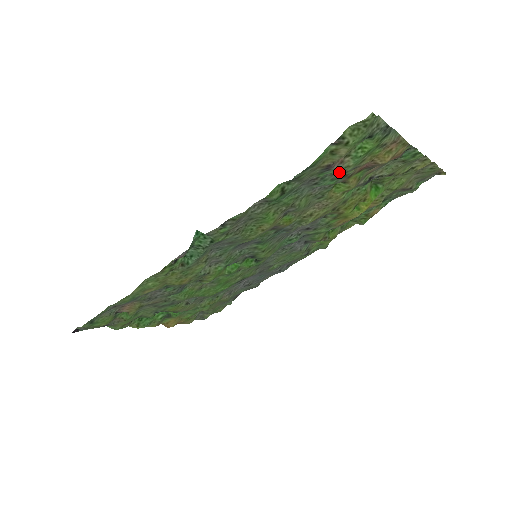
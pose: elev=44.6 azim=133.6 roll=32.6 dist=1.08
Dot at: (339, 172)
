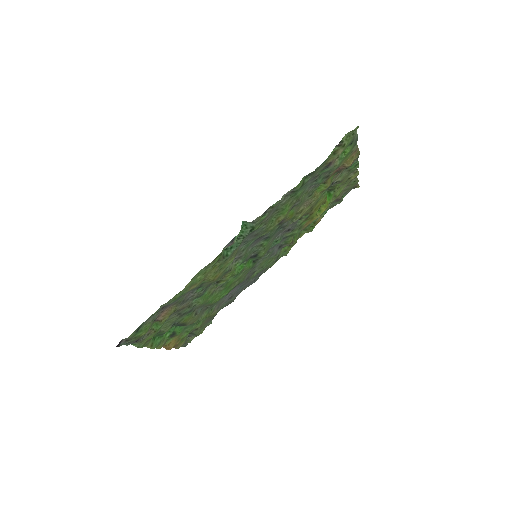
Dot at: (330, 170)
